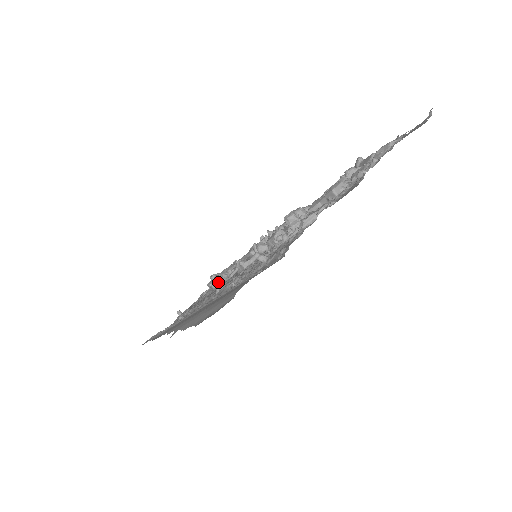
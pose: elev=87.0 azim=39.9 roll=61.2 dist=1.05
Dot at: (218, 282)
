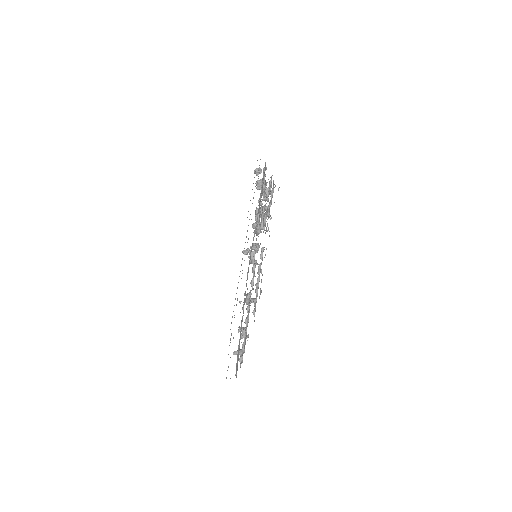
Dot at: (247, 251)
